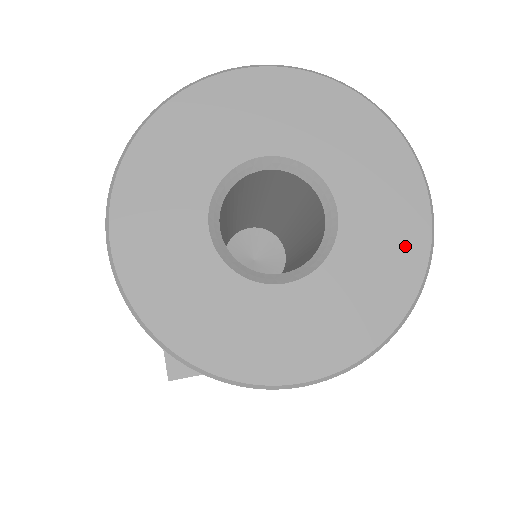
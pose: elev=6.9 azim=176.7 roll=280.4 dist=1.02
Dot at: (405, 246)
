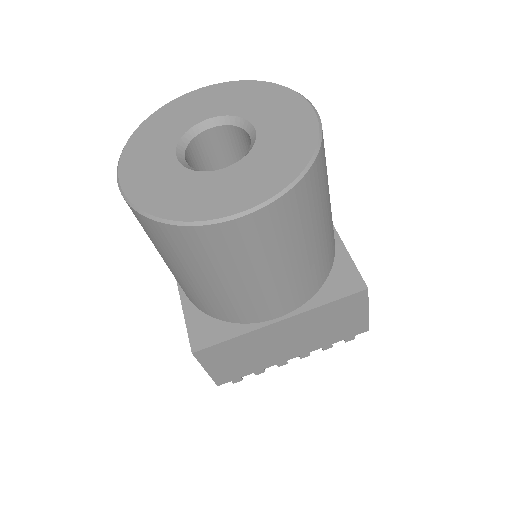
Dot at: (301, 133)
